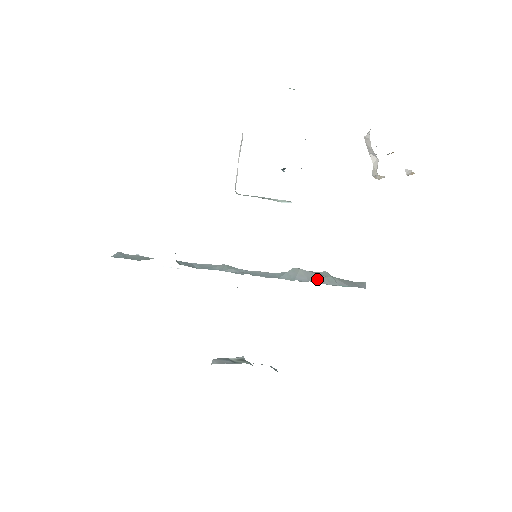
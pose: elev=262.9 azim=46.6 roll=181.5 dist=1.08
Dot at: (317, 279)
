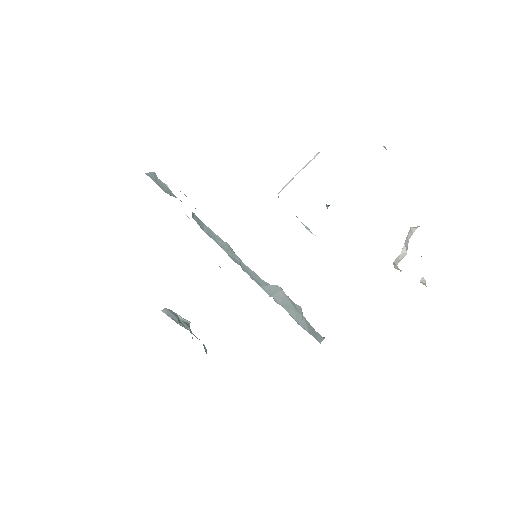
Dot at: (289, 308)
